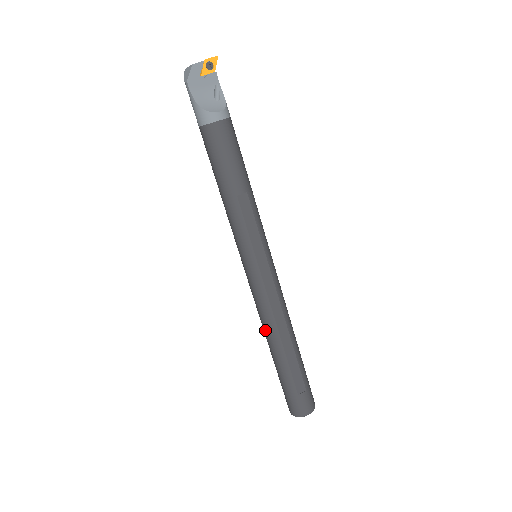
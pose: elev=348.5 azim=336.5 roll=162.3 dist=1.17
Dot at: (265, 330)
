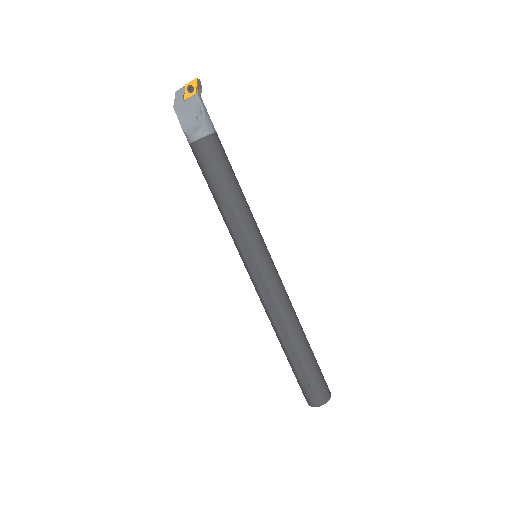
Dot at: occluded
